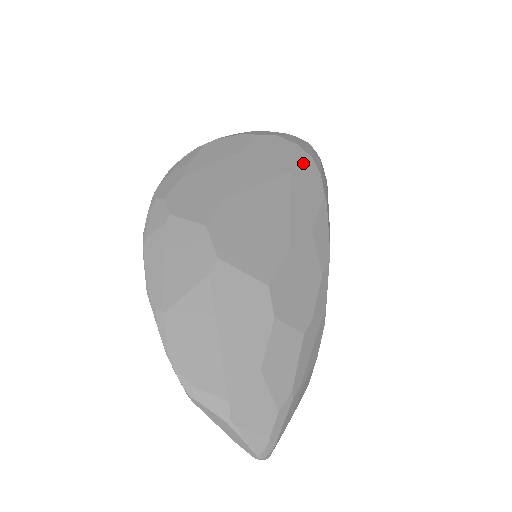
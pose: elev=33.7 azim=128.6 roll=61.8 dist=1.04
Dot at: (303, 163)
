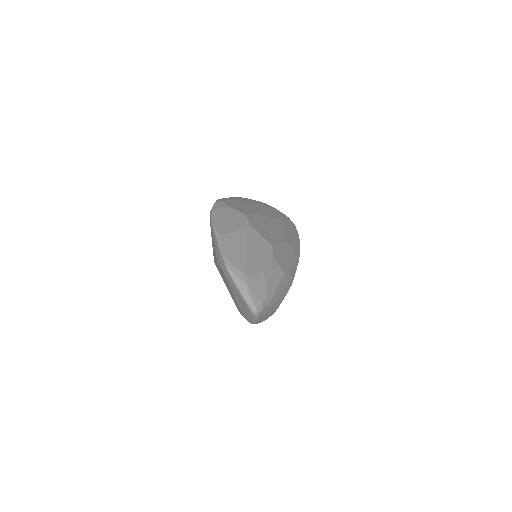
Dot at: (290, 223)
